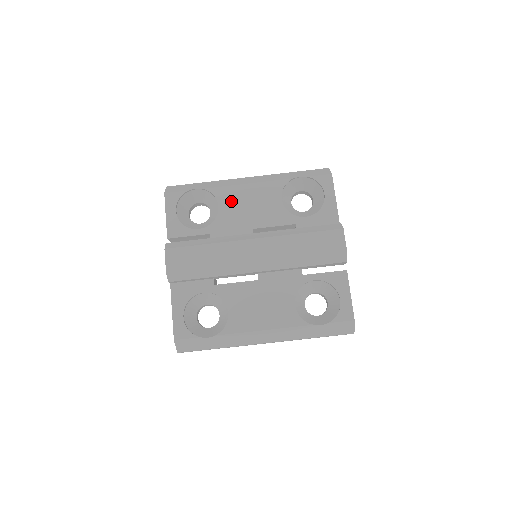
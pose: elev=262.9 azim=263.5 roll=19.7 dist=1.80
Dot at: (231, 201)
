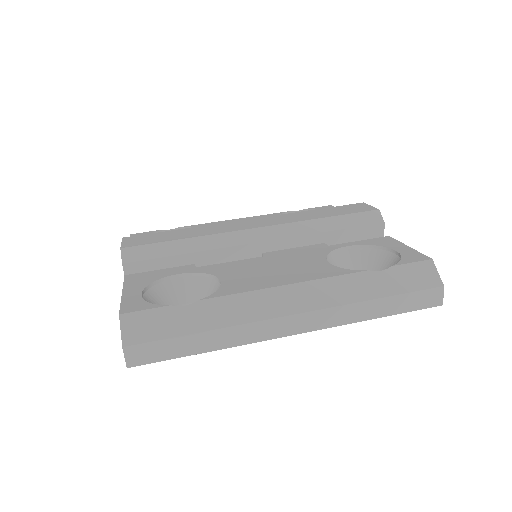
Dot at: occluded
